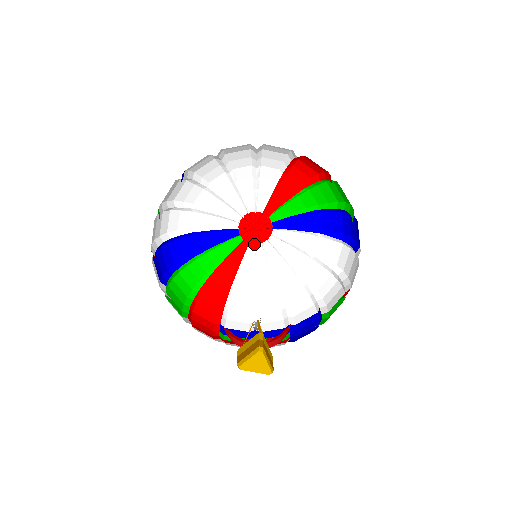
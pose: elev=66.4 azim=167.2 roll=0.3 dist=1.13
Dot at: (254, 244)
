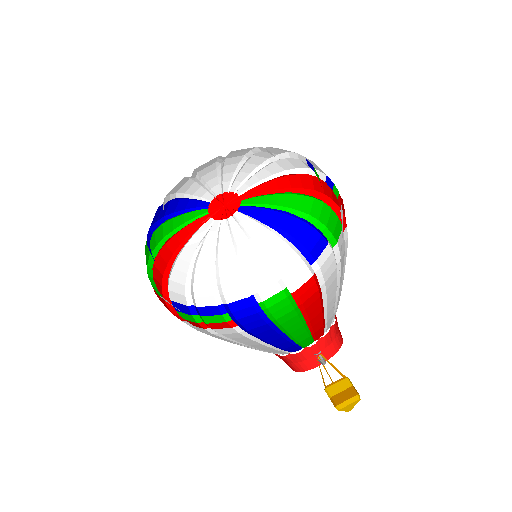
Dot at: (213, 219)
